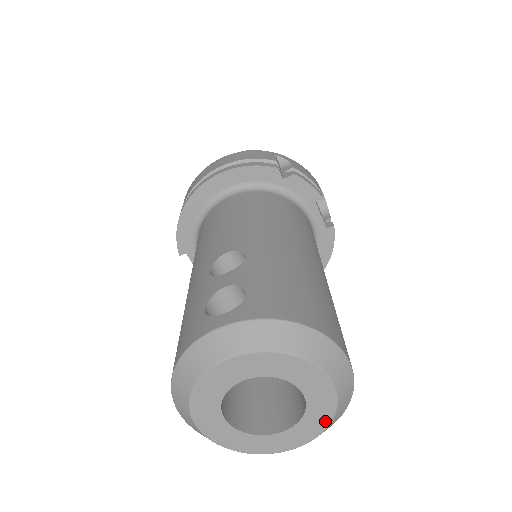
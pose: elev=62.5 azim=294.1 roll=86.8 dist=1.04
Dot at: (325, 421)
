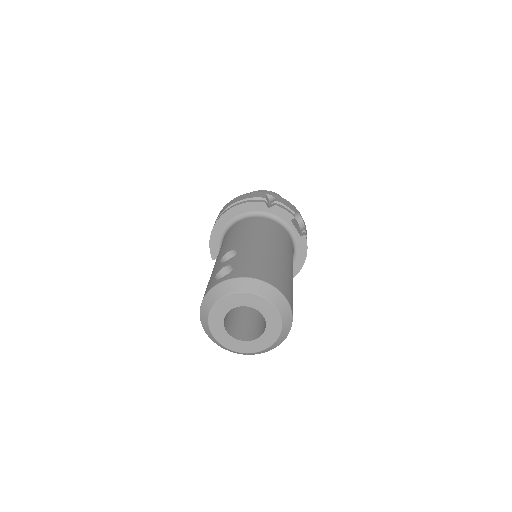
Dot at: (278, 331)
